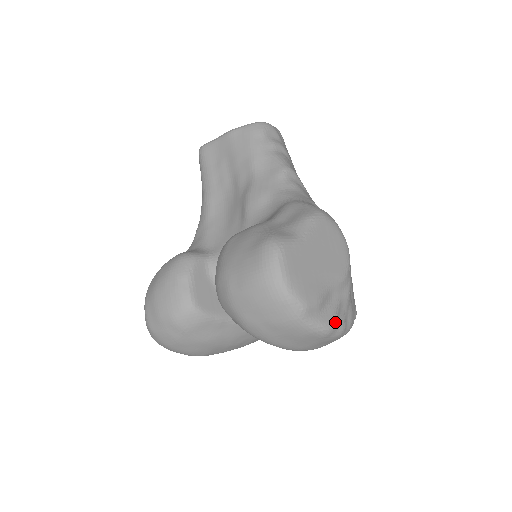
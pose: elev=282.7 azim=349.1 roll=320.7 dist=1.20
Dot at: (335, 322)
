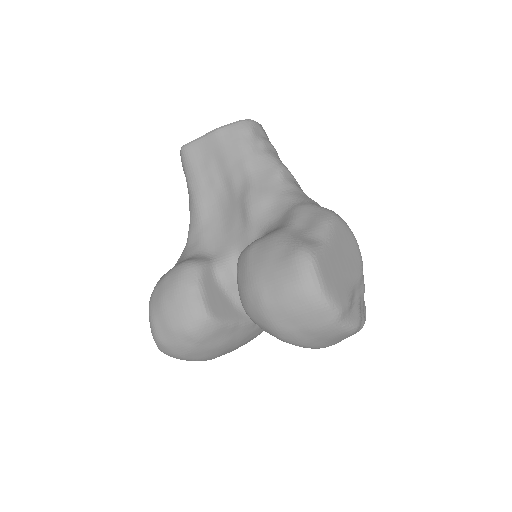
Dot at: (360, 319)
